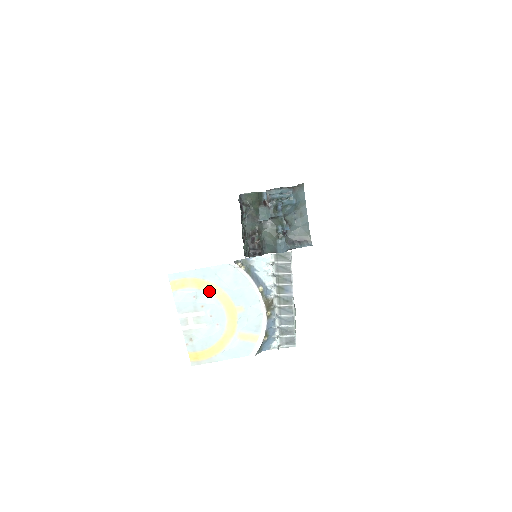
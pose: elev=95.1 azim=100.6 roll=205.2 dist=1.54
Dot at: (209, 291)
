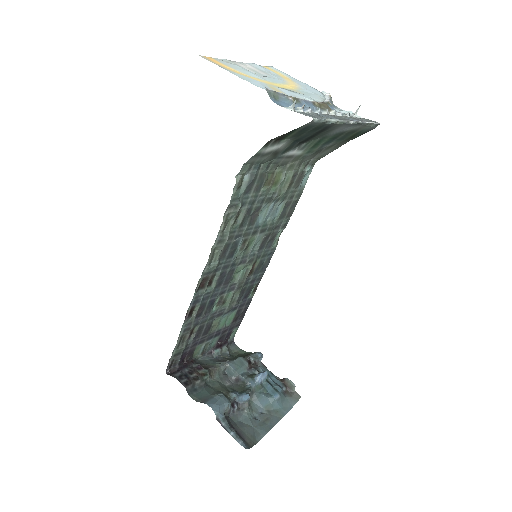
Dot at: (287, 81)
